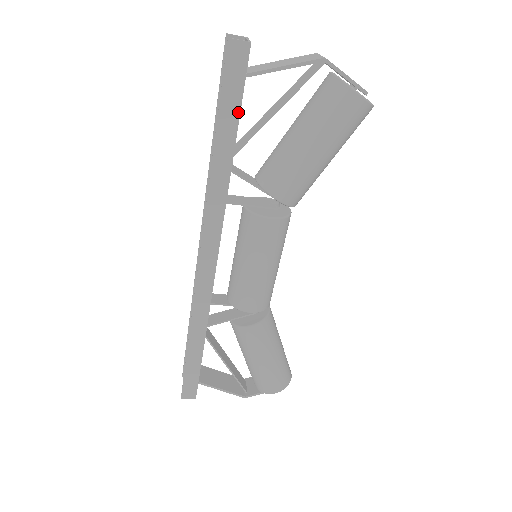
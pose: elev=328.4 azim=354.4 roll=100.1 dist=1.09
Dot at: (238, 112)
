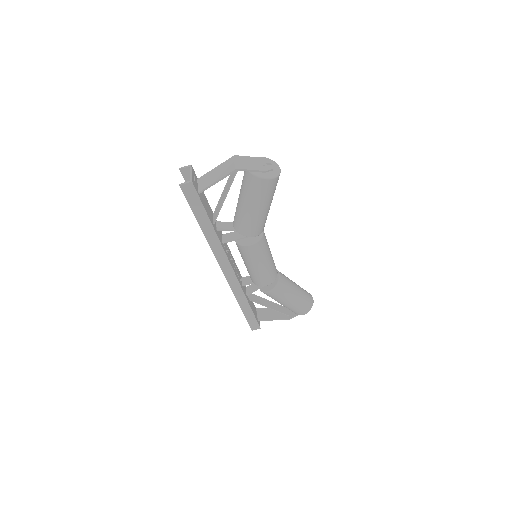
Dot at: (204, 210)
